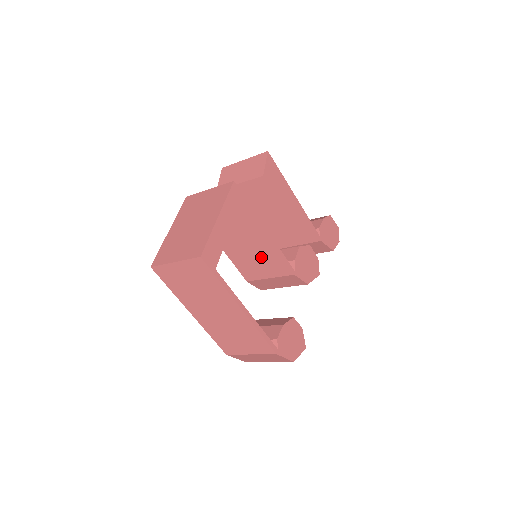
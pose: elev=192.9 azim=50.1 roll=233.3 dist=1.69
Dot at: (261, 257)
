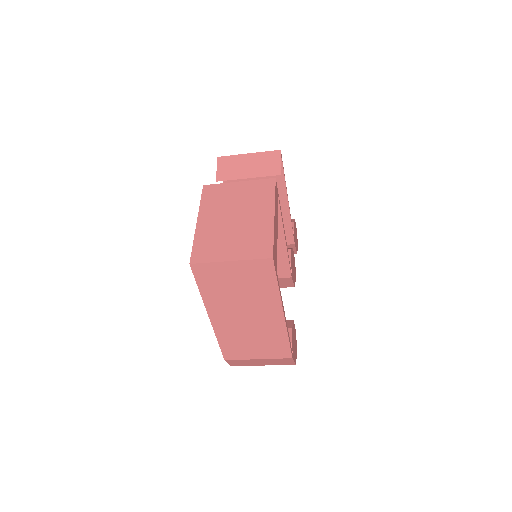
Dot at: occluded
